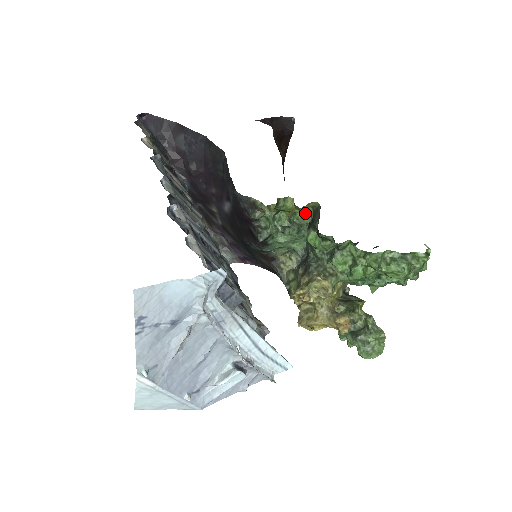
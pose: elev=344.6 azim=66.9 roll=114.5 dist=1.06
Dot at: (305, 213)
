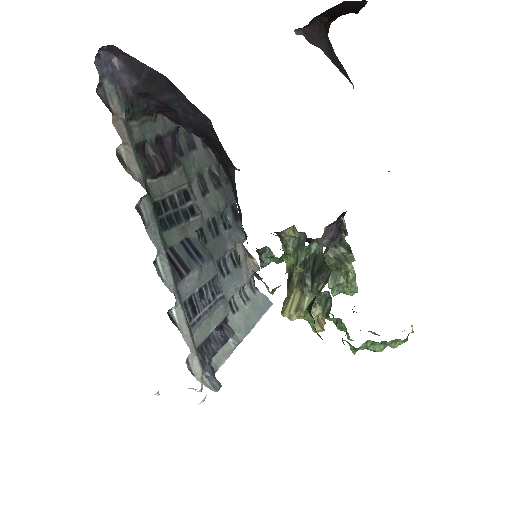
Dot at: occluded
